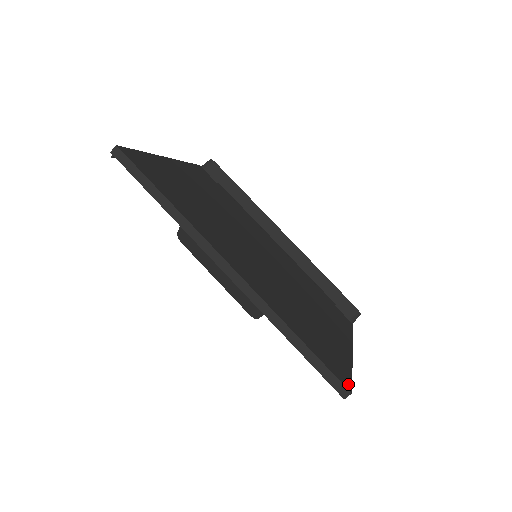
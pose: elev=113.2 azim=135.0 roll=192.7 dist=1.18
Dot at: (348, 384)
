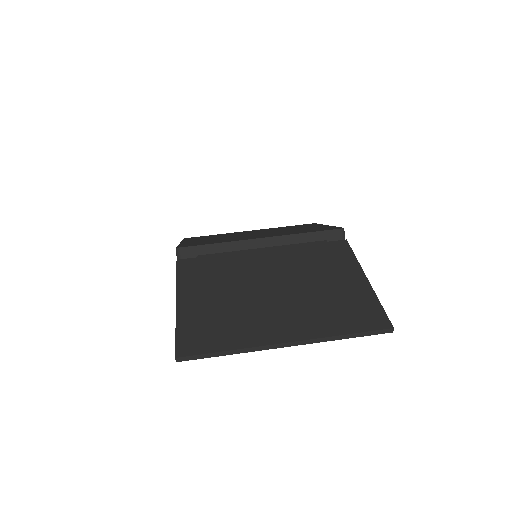
Dot at: (388, 323)
